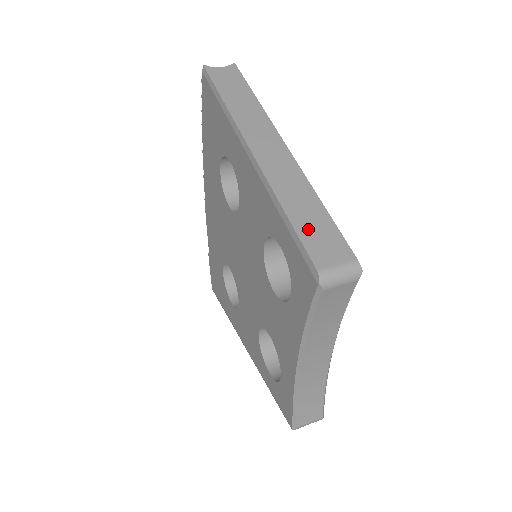
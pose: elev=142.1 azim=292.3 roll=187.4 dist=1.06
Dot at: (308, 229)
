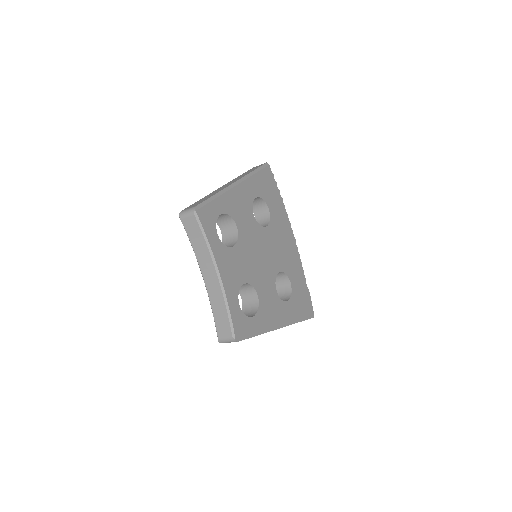
Dot at: occluded
